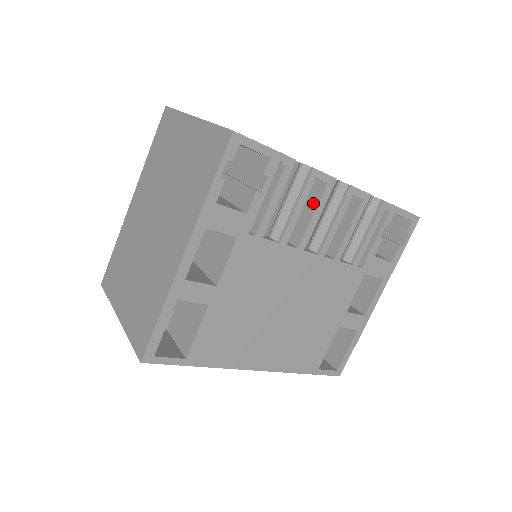
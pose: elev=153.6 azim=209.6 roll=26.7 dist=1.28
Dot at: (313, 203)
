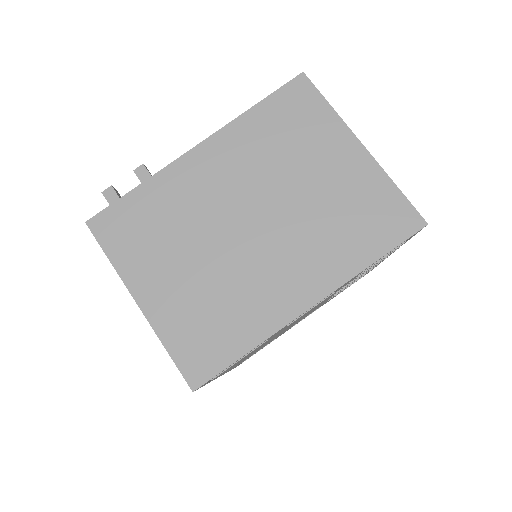
Dot at: occluded
